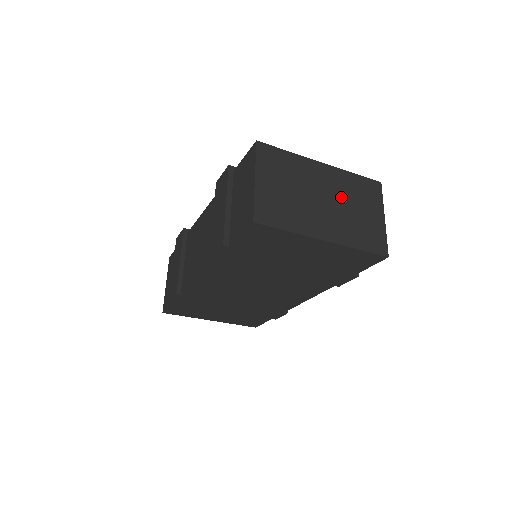
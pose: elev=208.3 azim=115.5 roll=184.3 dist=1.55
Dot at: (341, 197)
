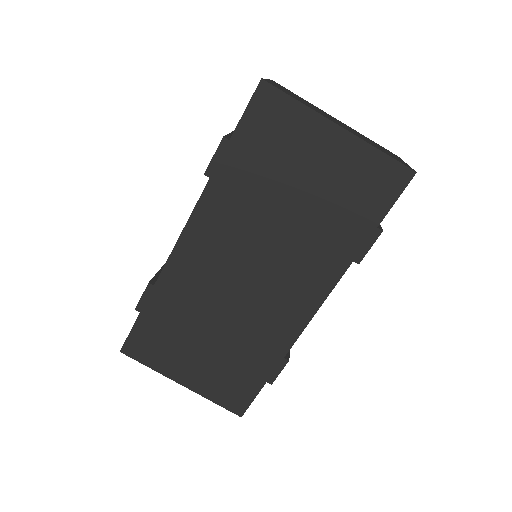
Dot at: (356, 132)
